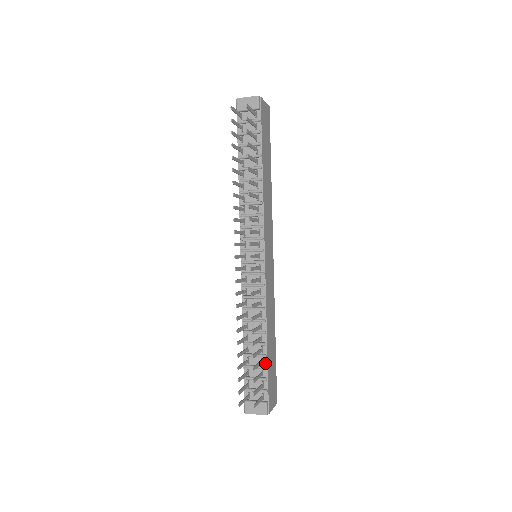
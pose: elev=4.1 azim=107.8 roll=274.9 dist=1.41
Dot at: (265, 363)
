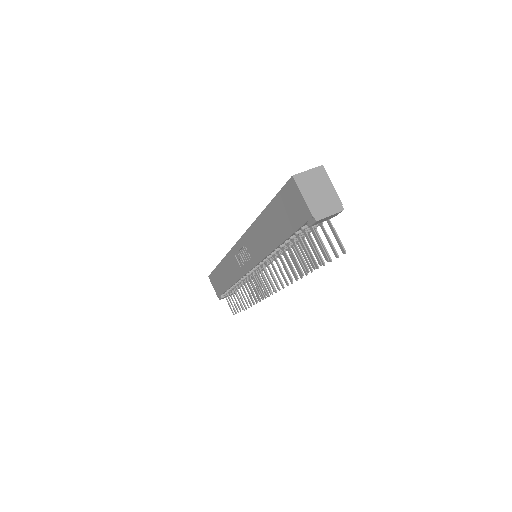
Dot at: occluded
